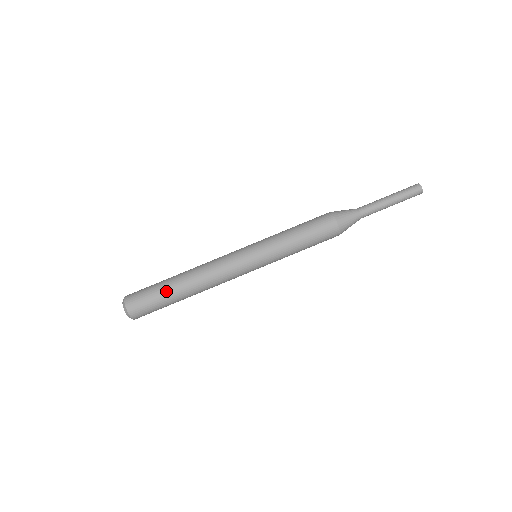
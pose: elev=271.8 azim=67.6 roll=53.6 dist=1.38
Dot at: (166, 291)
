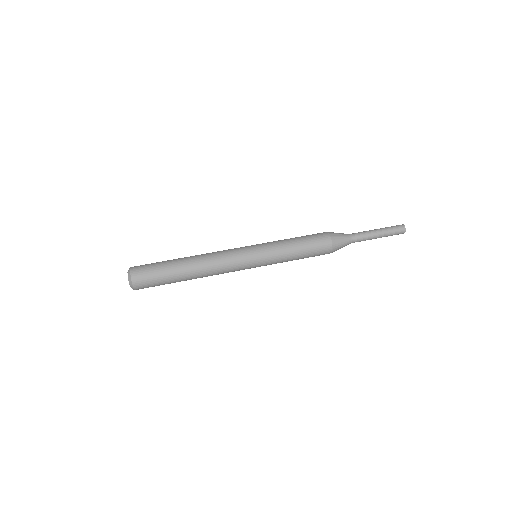
Dot at: (171, 270)
